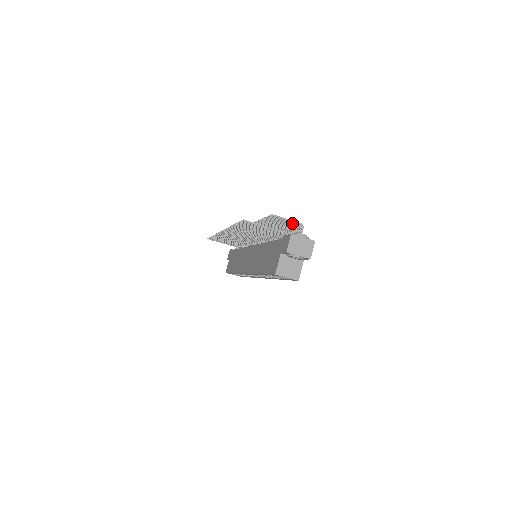
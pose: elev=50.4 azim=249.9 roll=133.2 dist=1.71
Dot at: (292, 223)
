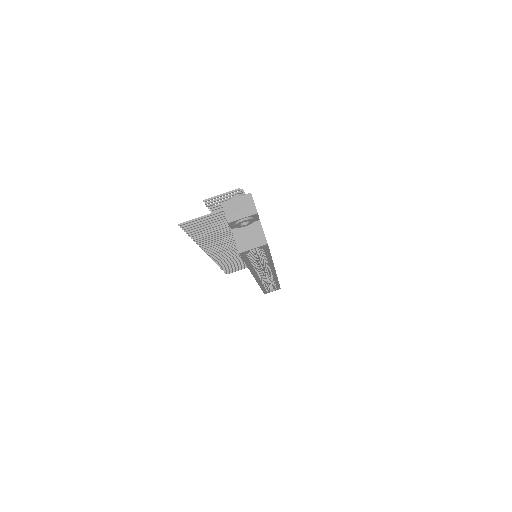
Dot at: (232, 195)
